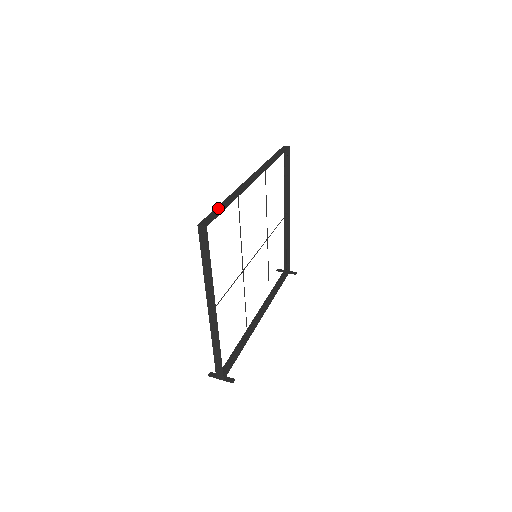
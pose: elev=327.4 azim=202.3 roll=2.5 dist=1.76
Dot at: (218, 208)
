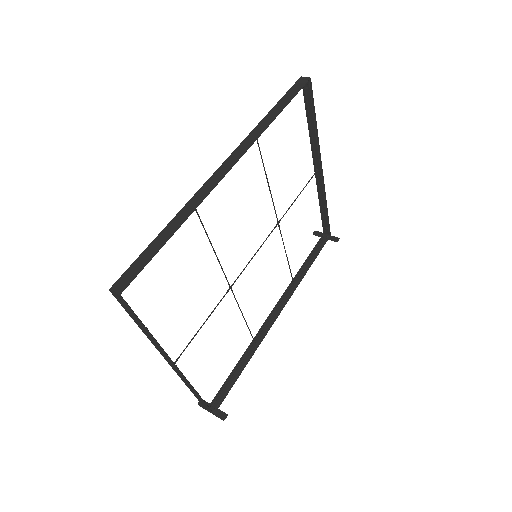
Dot at: (151, 246)
